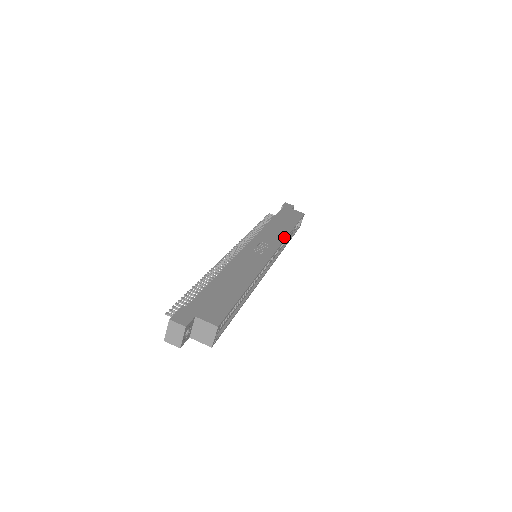
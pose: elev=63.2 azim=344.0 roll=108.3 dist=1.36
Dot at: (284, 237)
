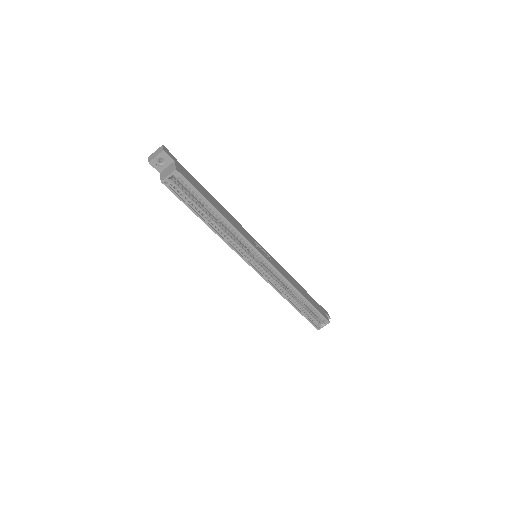
Dot at: (289, 281)
